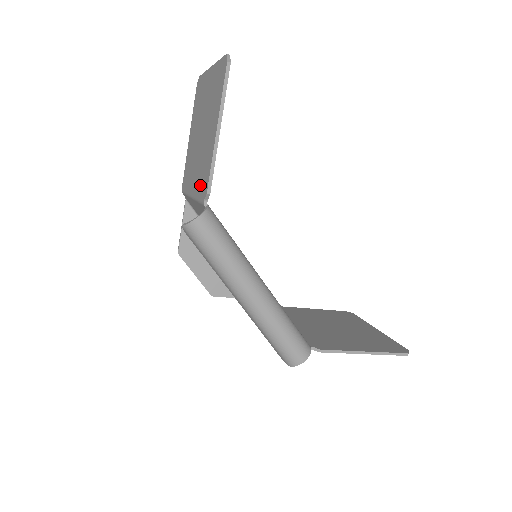
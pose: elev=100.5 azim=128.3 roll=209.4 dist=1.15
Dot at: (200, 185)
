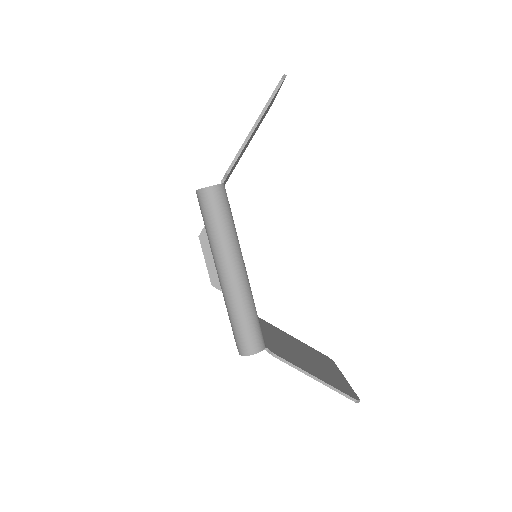
Dot at: occluded
